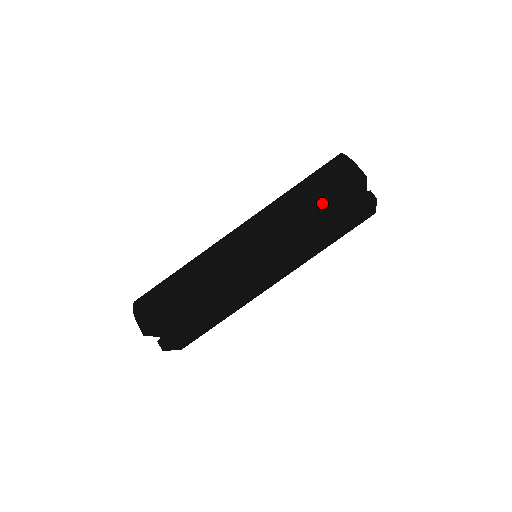
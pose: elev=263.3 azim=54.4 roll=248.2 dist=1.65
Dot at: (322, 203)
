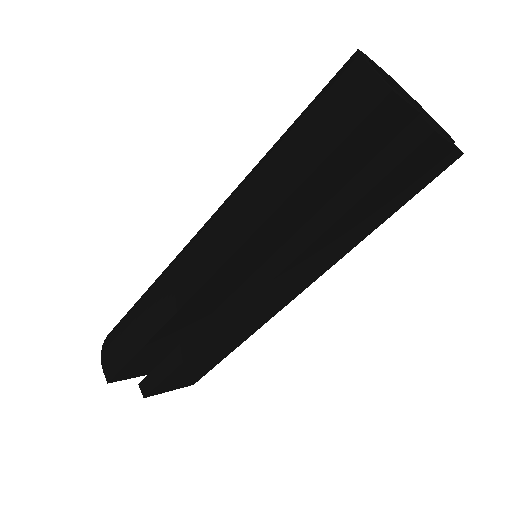
Dot at: (309, 162)
